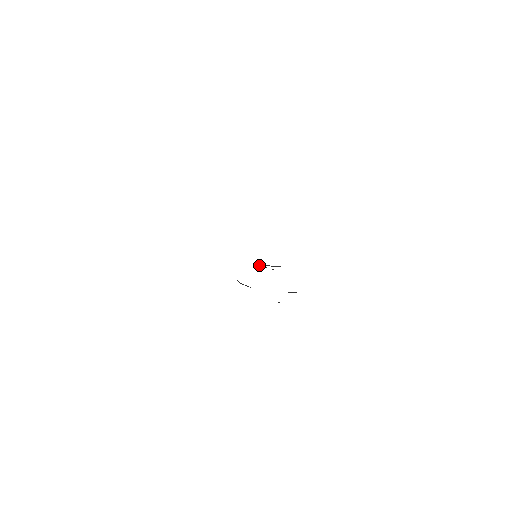
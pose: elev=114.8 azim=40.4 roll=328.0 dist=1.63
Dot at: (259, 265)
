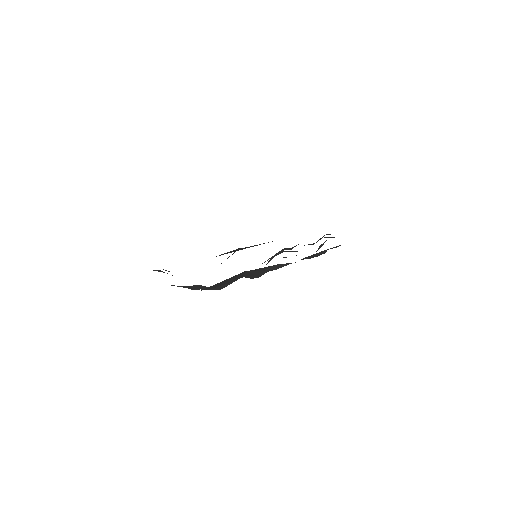
Dot at: occluded
